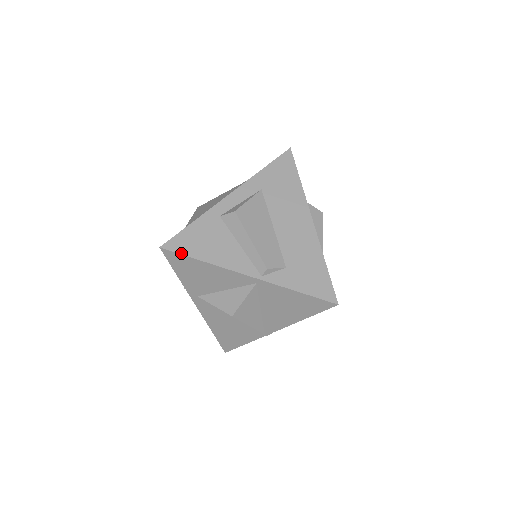
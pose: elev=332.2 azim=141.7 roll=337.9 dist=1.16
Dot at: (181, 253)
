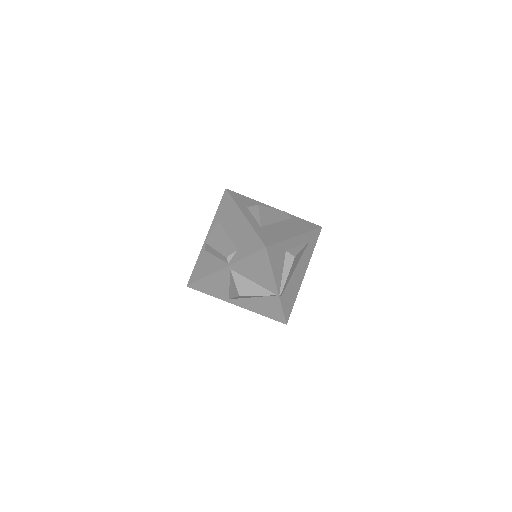
Dot at: (195, 282)
